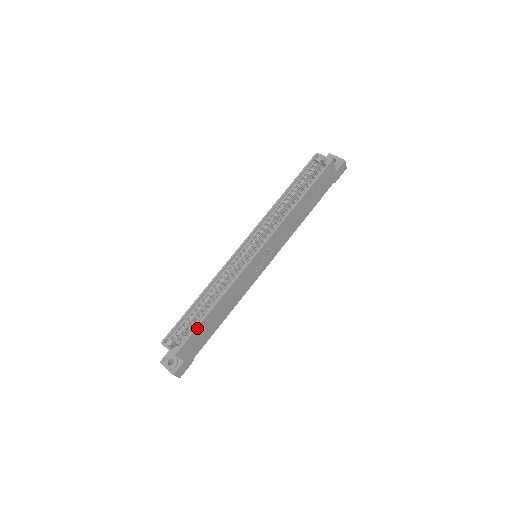
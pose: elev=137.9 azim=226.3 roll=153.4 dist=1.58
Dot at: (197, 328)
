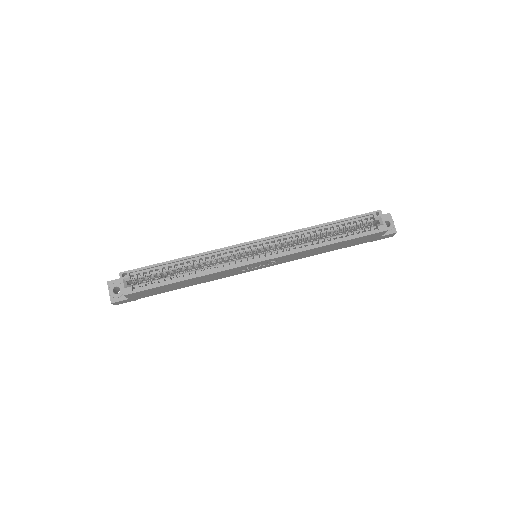
Dot at: (159, 286)
